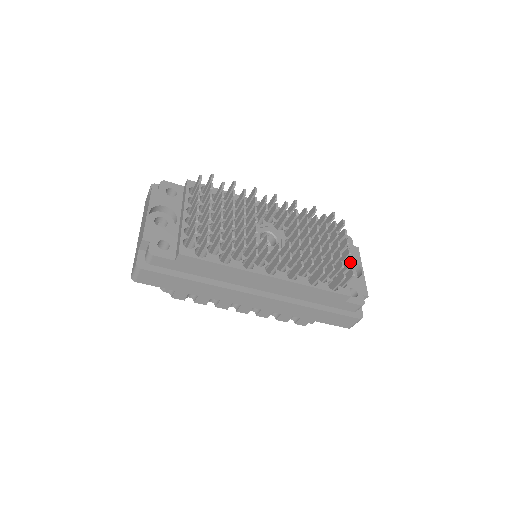
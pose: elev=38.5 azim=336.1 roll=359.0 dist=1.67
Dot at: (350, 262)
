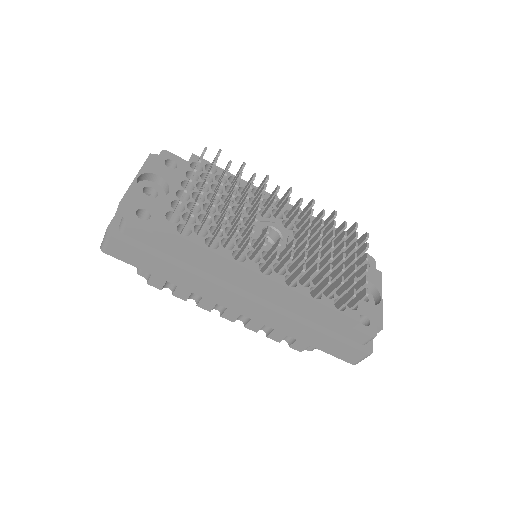
Dot at: (365, 280)
